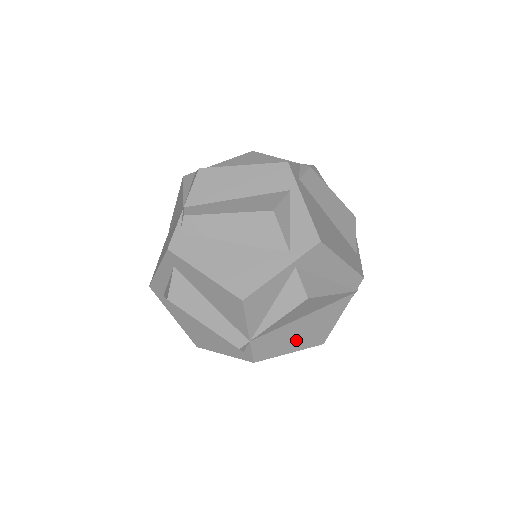
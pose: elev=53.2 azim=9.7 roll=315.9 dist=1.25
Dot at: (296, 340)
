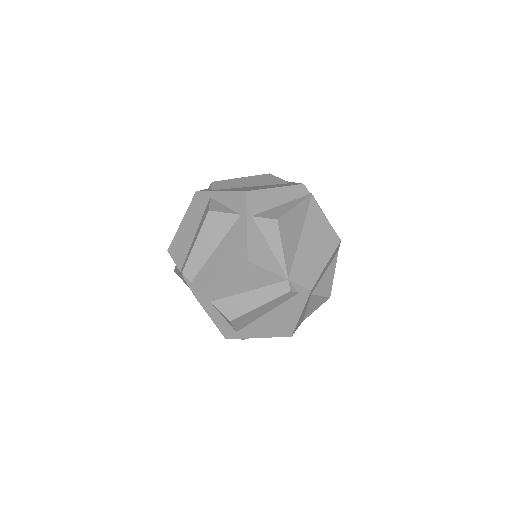
Dot at: (318, 254)
